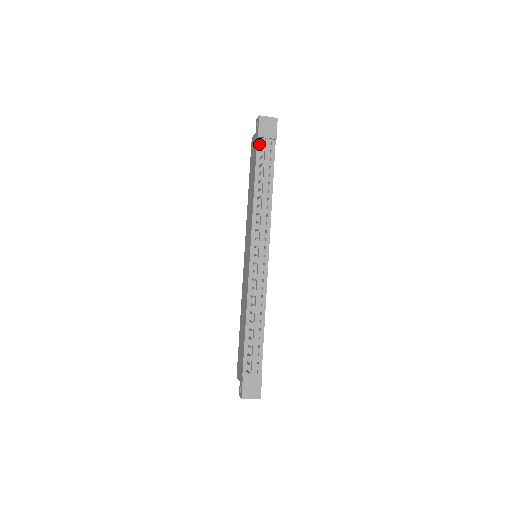
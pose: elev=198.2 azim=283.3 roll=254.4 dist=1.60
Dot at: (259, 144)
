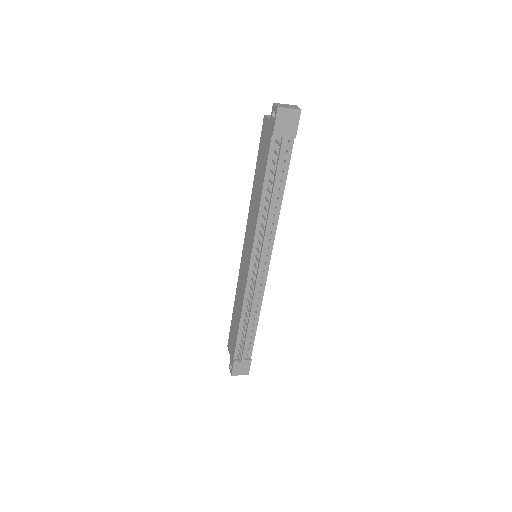
Dot at: (273, 143)
